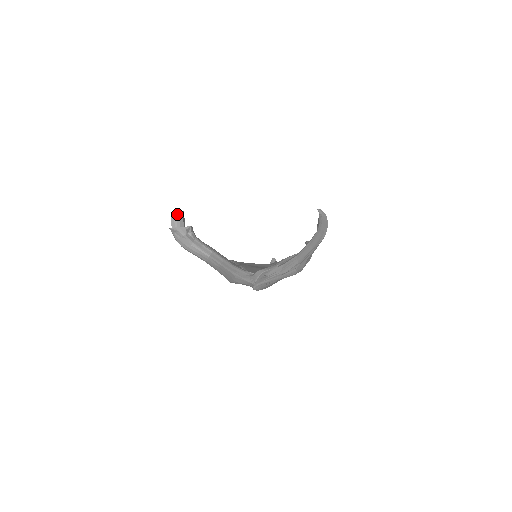
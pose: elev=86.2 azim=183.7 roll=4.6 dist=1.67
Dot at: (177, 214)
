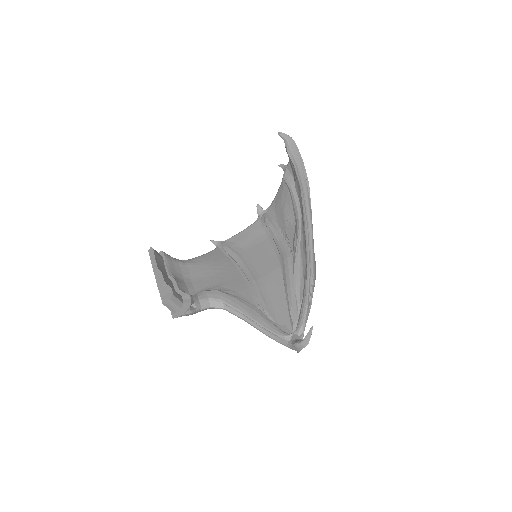
Dot at: (171, 303)
